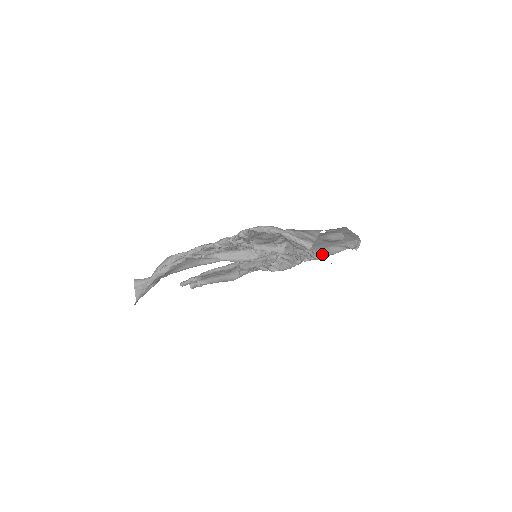
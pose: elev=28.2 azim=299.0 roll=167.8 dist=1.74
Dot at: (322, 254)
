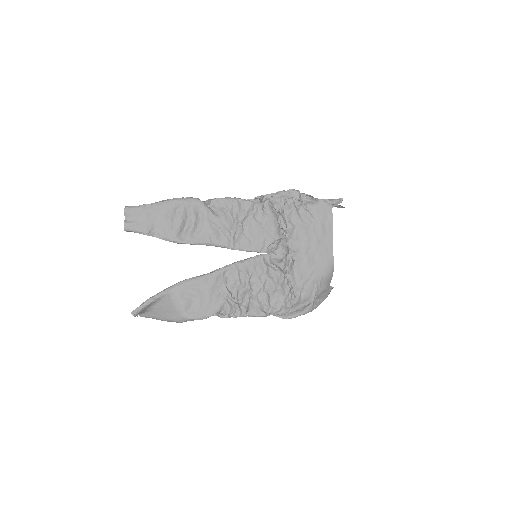
Dot at: (306, 207)
